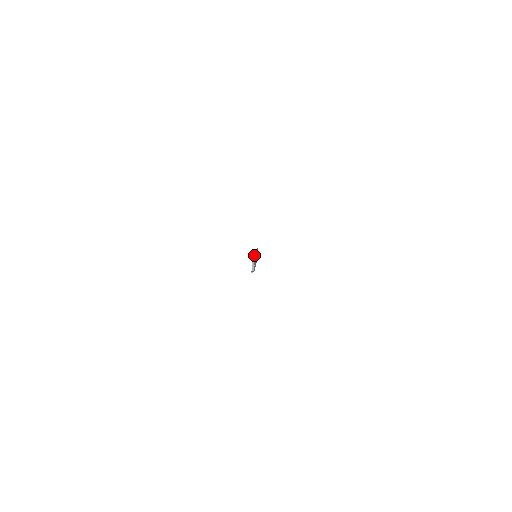
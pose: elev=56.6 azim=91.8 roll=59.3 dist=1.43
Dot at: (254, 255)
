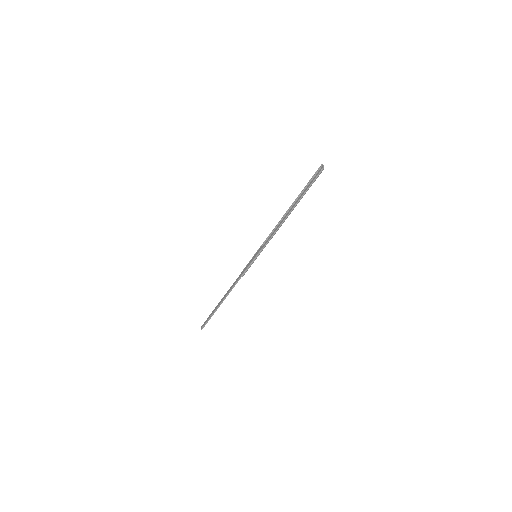
Dot at: (292, 205)
